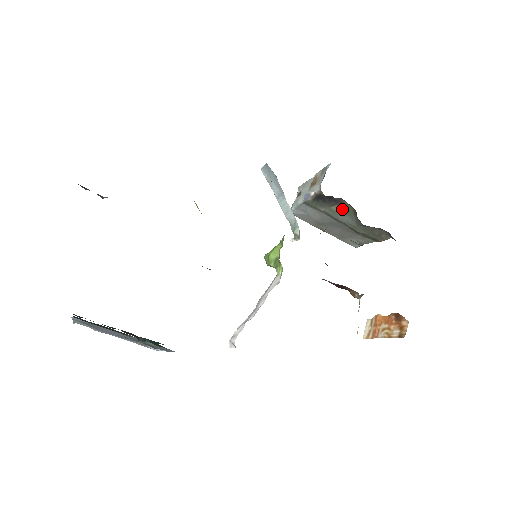
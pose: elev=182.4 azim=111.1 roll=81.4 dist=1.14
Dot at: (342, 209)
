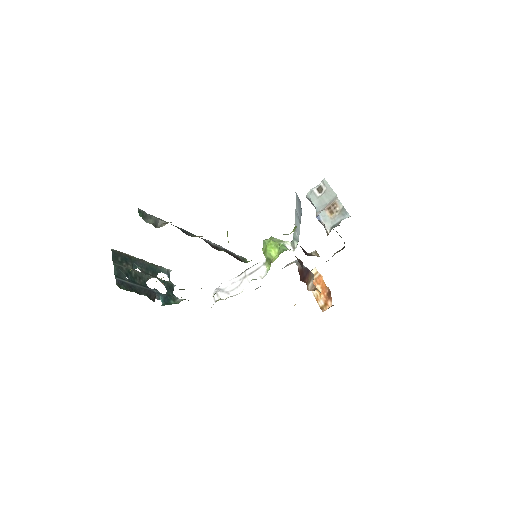
Dot at: occluded
